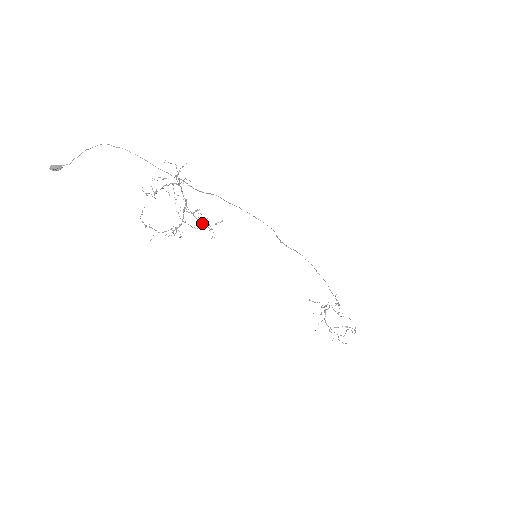
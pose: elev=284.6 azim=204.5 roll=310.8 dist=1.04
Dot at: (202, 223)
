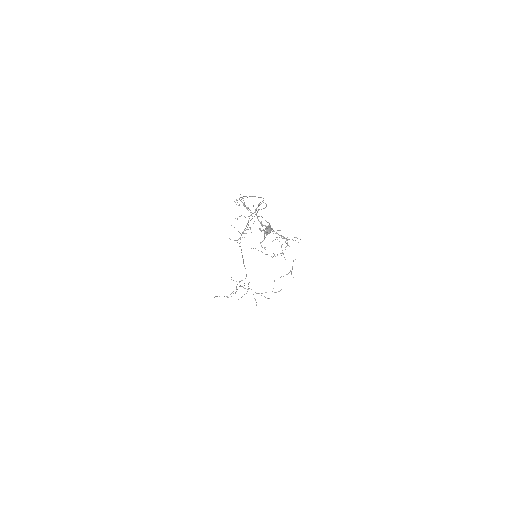
Dot at: (264, 238)
